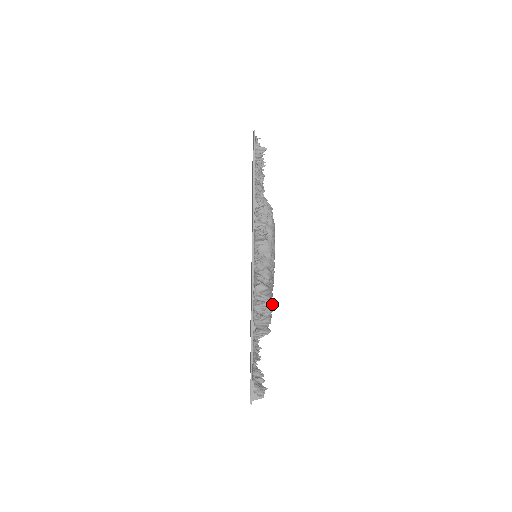
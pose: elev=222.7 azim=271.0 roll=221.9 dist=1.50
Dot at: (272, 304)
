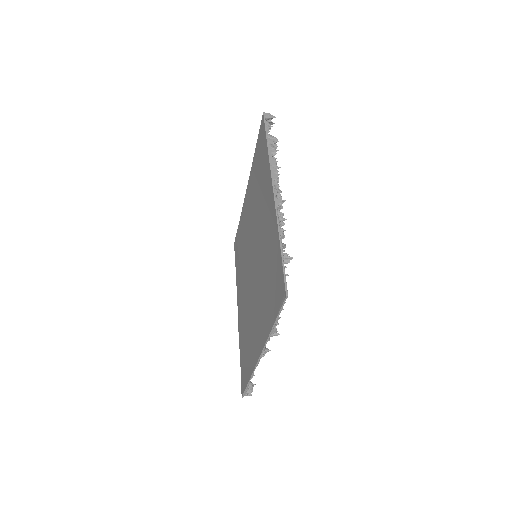
Dot at: occluded
